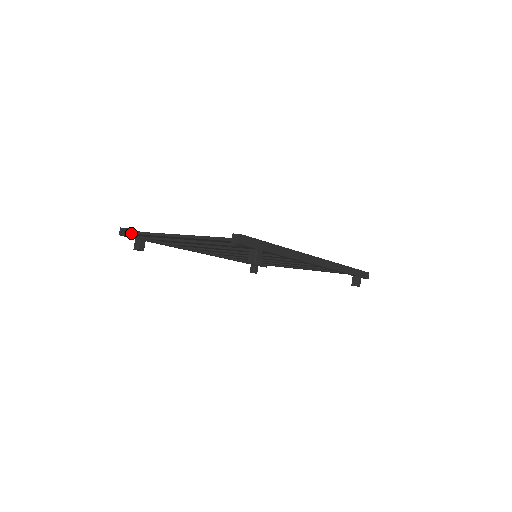
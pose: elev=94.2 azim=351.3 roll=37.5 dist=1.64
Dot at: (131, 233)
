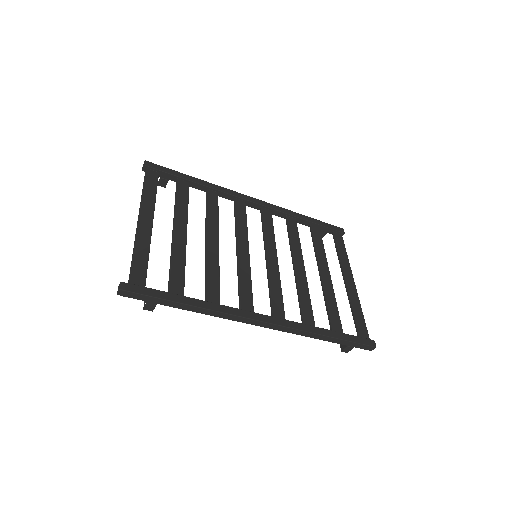
Dot at: occluded
